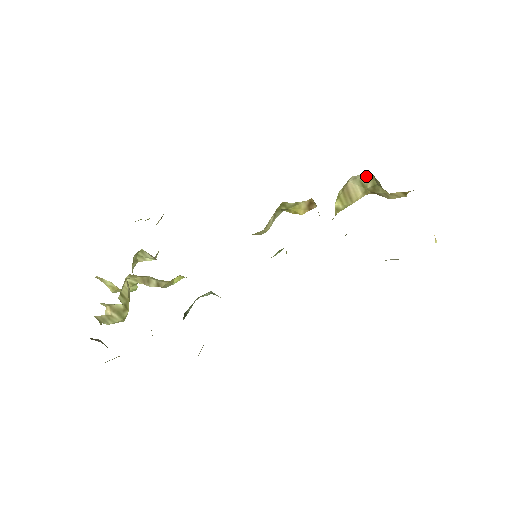
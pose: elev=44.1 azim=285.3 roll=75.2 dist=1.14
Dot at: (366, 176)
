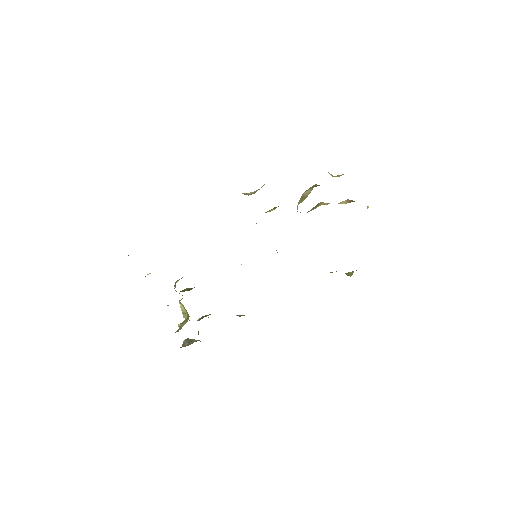
Dot at: (313, 185)
